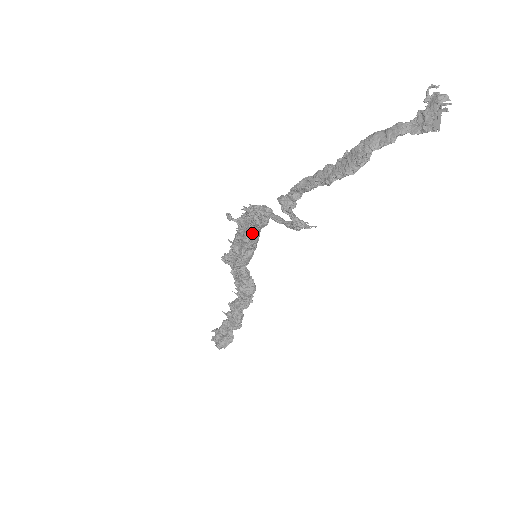
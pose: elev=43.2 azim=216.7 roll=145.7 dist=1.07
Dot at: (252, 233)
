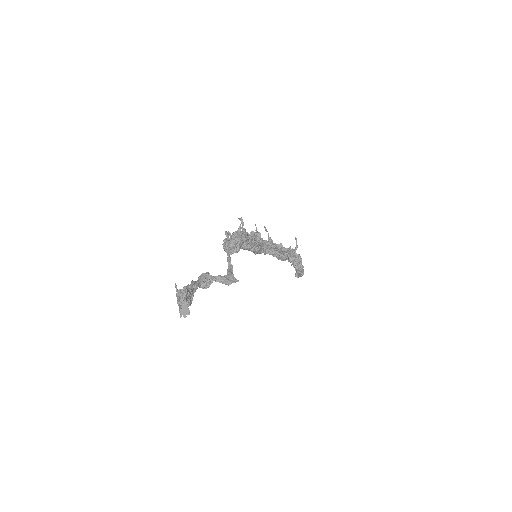
Dot at: (241, 248)
